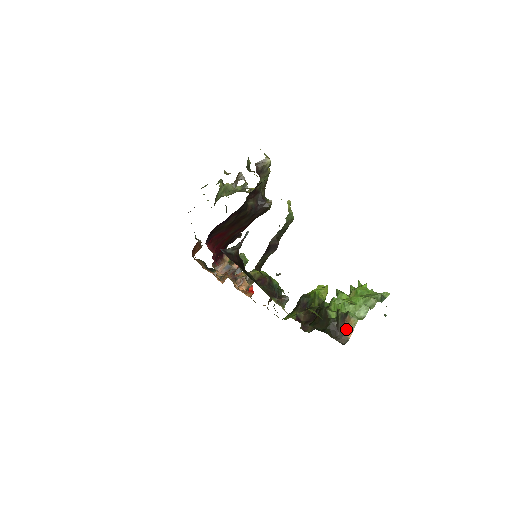
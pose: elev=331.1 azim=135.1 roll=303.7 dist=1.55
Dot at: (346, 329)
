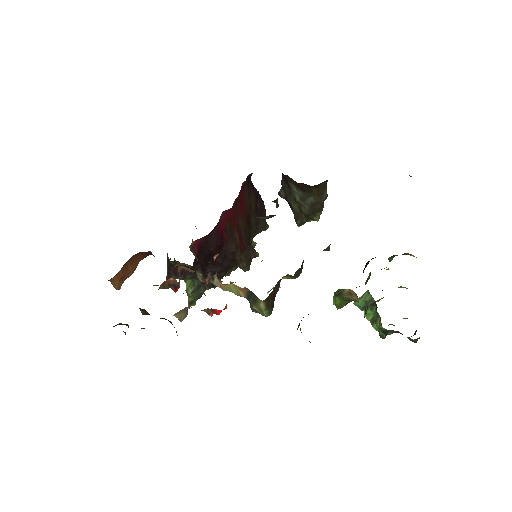
Dot at: occluded
